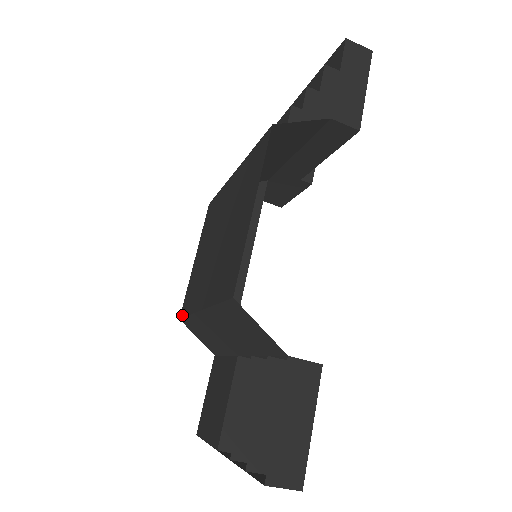
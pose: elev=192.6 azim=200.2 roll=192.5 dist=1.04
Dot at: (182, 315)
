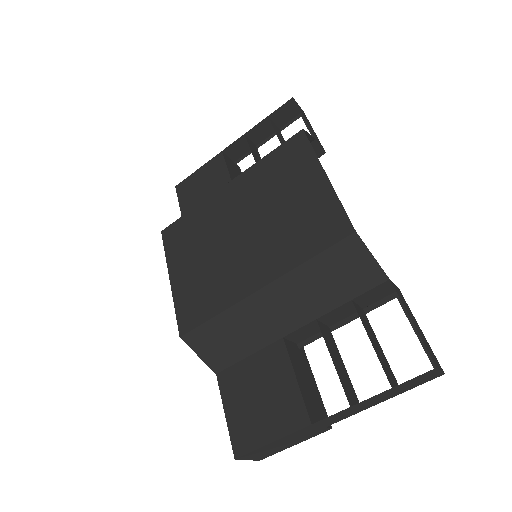
Dot at: (190, 328)
